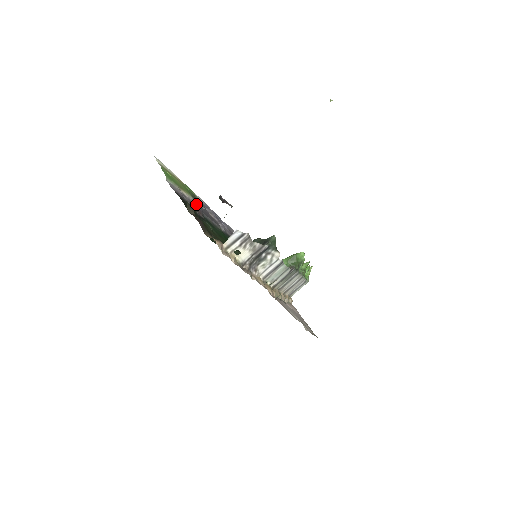
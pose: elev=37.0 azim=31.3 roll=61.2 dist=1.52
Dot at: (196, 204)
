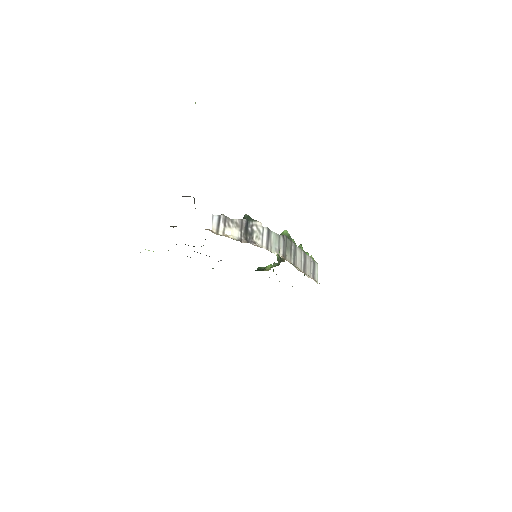
Dot at: occluded
